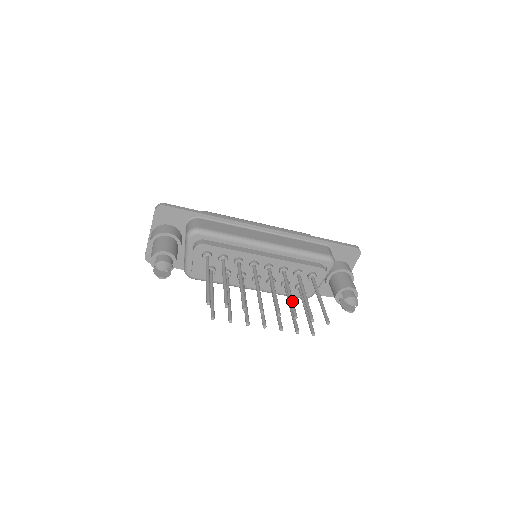
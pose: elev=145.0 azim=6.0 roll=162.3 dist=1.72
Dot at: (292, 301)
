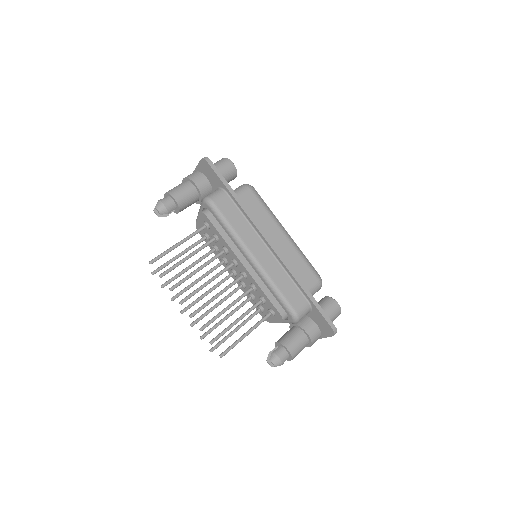
Dot at: (217, 316)
